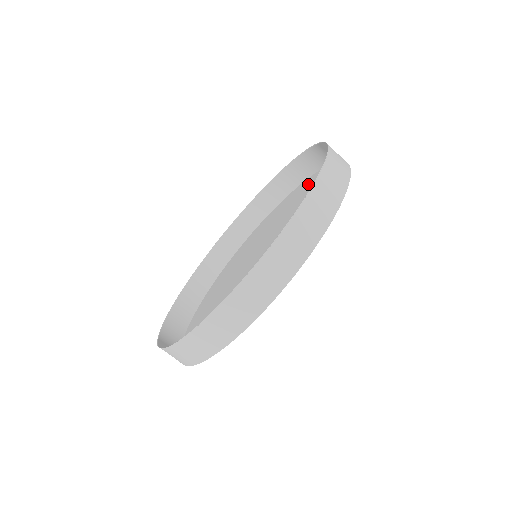
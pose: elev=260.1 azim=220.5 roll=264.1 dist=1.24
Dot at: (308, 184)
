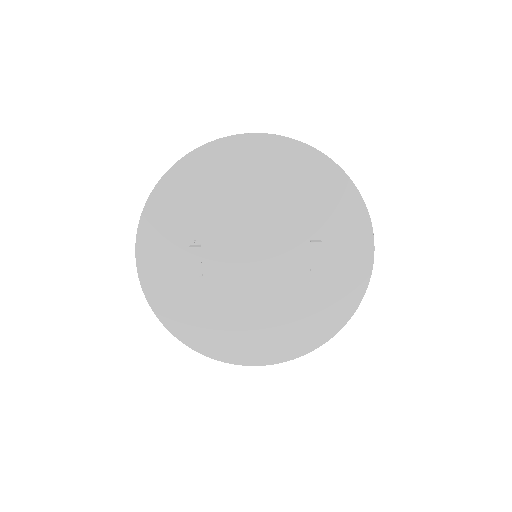
Dot at: (341, 302)
